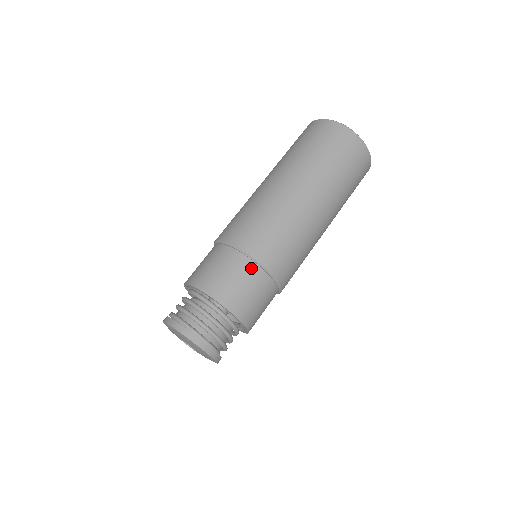
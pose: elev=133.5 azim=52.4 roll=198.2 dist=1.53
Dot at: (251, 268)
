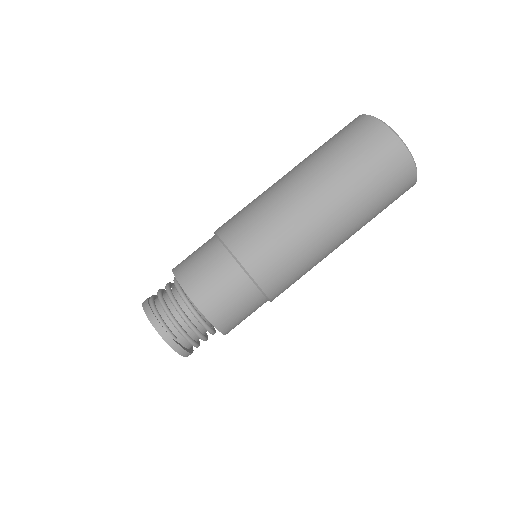
Dot at: (219, 252)
